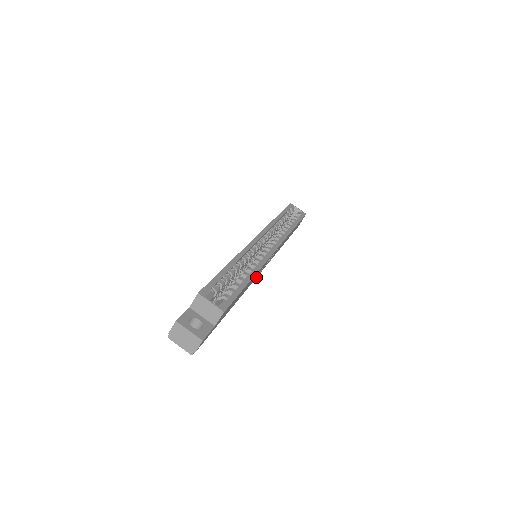
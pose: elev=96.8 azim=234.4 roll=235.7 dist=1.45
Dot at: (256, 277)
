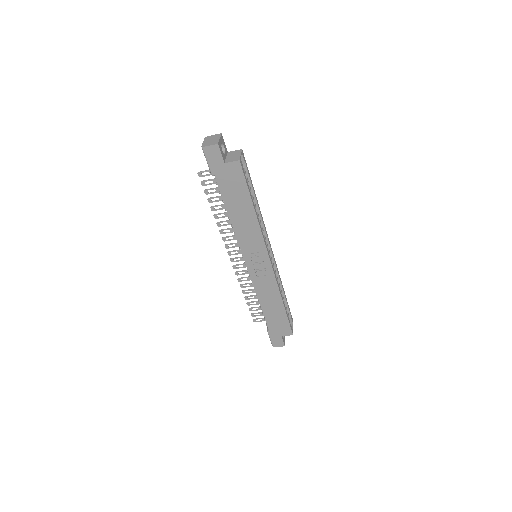
Dot at: (243, 252)
